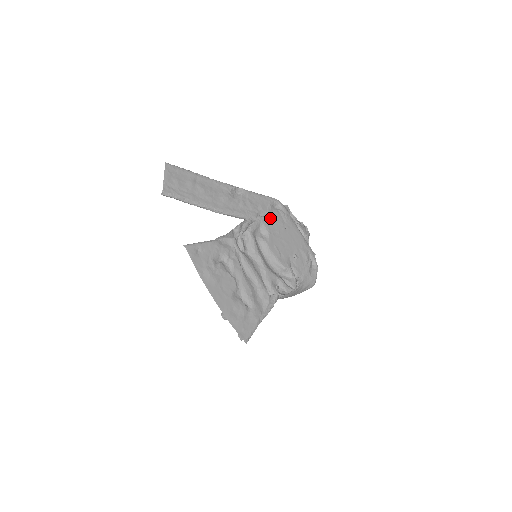
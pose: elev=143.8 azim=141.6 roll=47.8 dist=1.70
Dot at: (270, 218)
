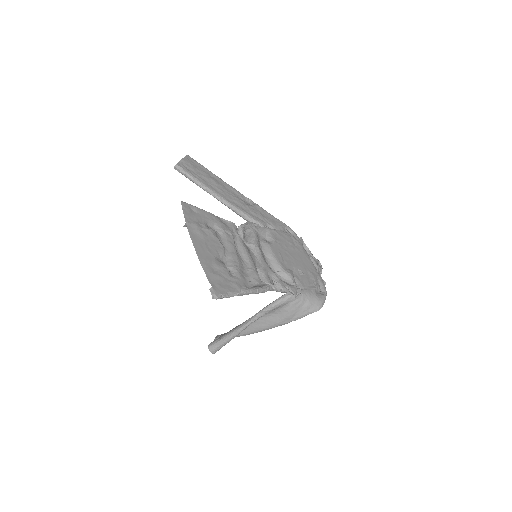
Dot at: (279, 234)
